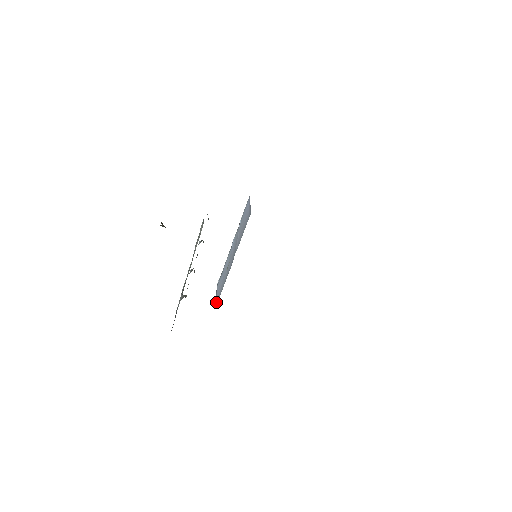
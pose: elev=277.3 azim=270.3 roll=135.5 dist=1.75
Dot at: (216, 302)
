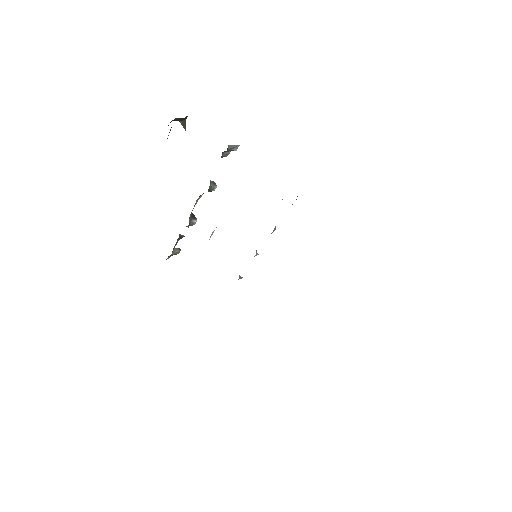
Dot at: occluded
